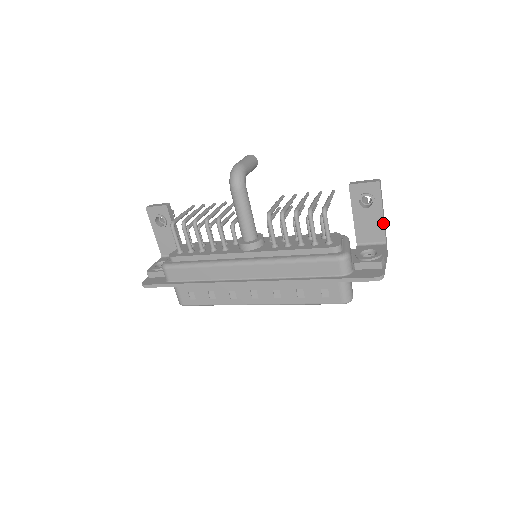
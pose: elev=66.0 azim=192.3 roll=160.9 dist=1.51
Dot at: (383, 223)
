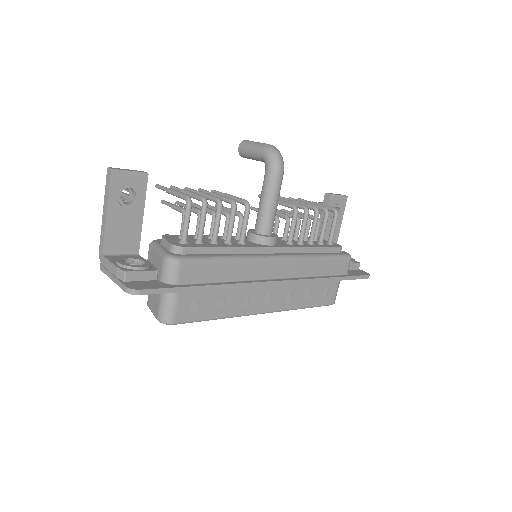
Dot at: occluded
